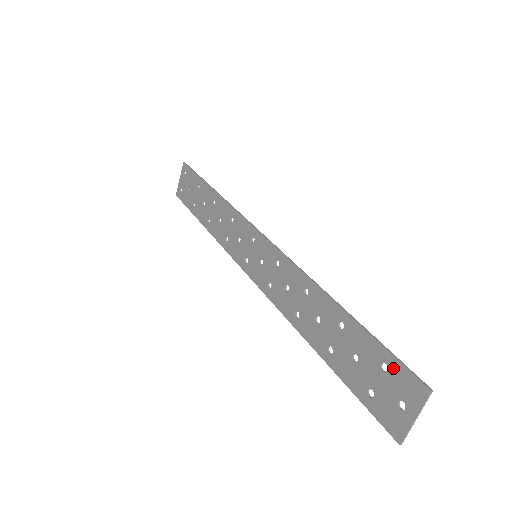
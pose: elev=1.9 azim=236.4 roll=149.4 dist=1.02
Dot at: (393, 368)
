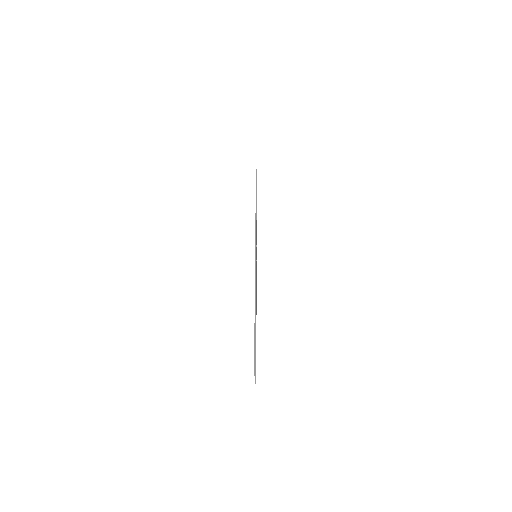
Dot at: (254, 347)
